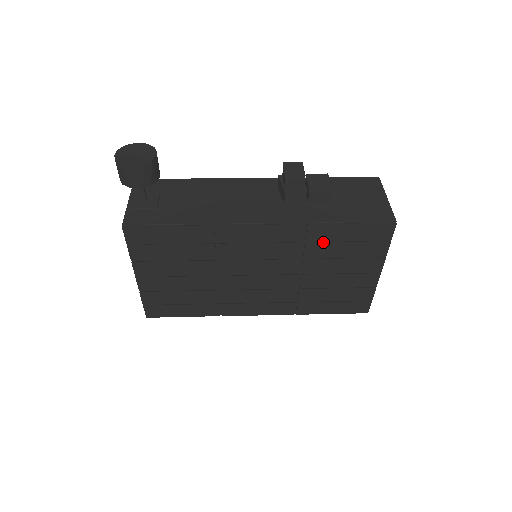
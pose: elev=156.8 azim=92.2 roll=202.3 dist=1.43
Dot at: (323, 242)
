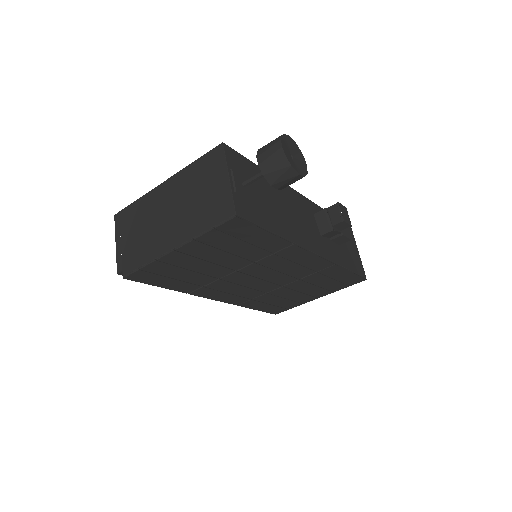
Dot at: (324, 275)
